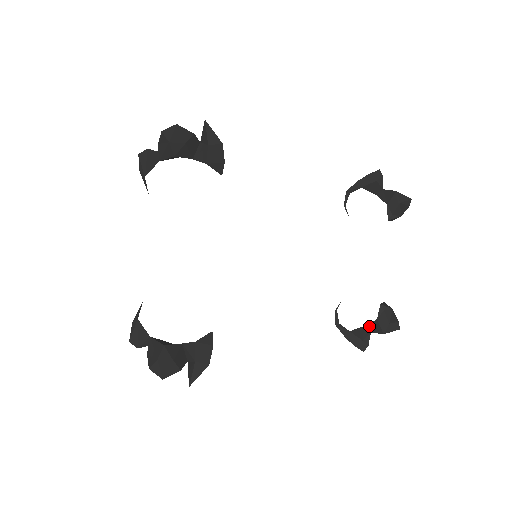
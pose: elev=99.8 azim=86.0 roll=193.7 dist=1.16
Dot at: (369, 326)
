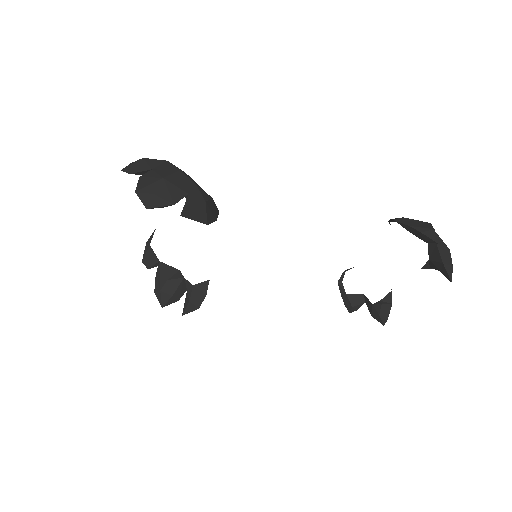
Dot at: (366, 299)
